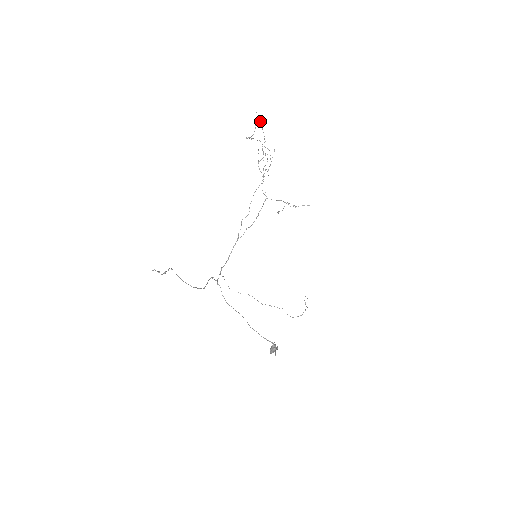
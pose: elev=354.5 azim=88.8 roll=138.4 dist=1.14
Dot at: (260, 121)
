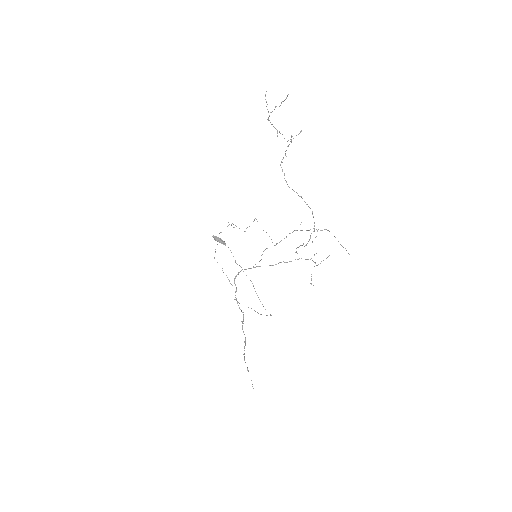
Dot at: occluded
